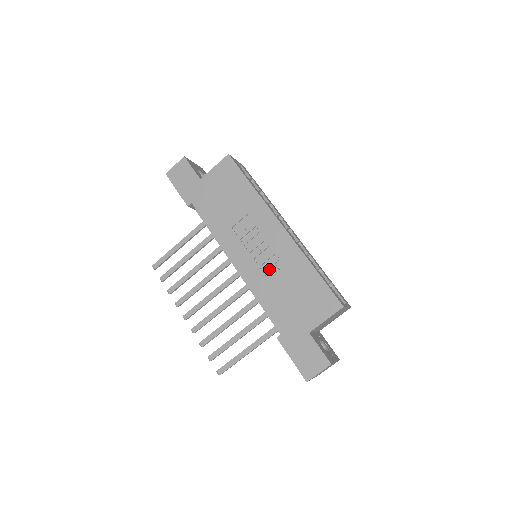
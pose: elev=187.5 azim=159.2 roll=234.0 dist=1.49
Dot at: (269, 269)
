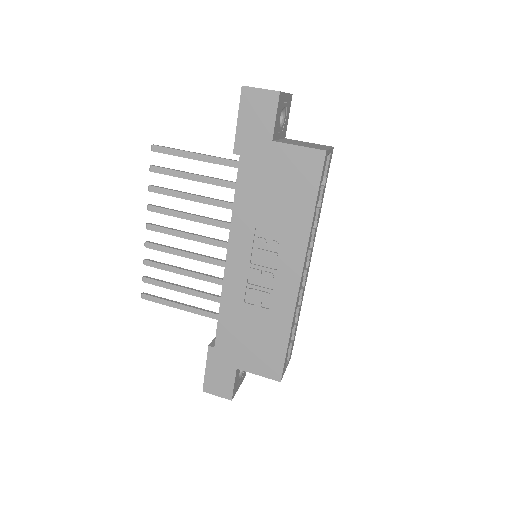
Dot at: (253, 296)
